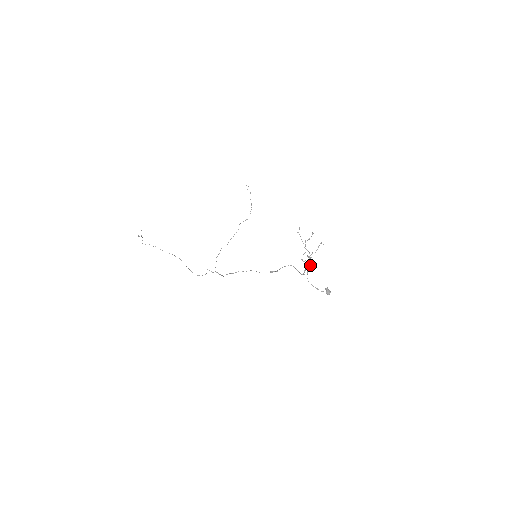
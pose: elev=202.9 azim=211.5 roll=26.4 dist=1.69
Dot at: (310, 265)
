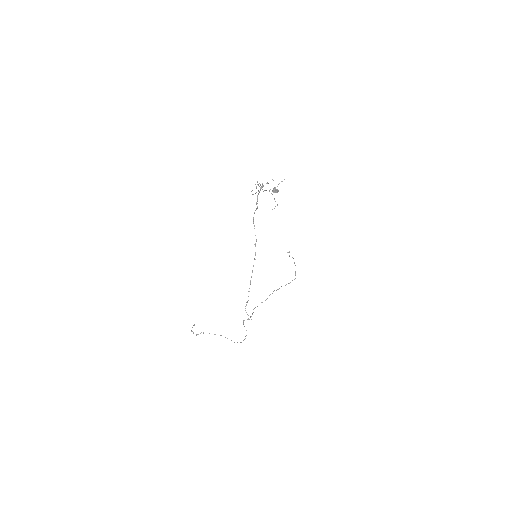
Dot at: (256, 186)
